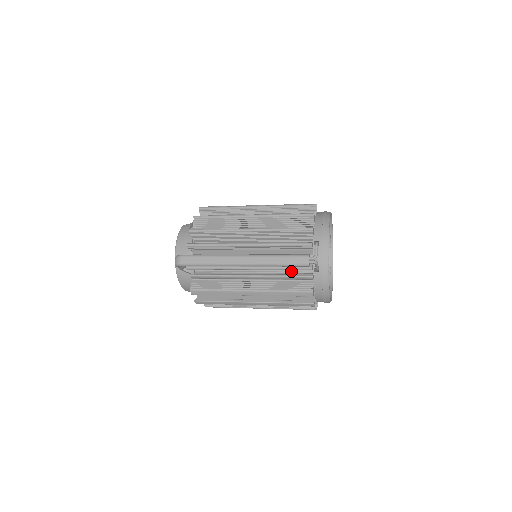
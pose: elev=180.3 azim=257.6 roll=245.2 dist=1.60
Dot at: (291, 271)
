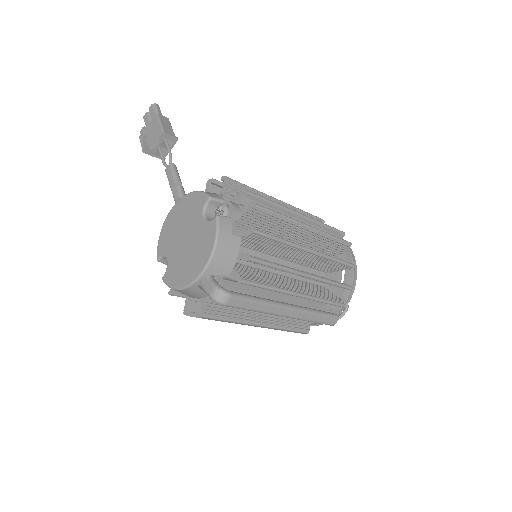
Dot at: occluded
